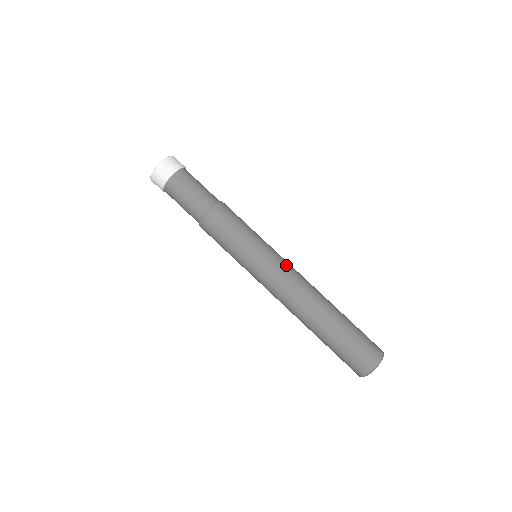
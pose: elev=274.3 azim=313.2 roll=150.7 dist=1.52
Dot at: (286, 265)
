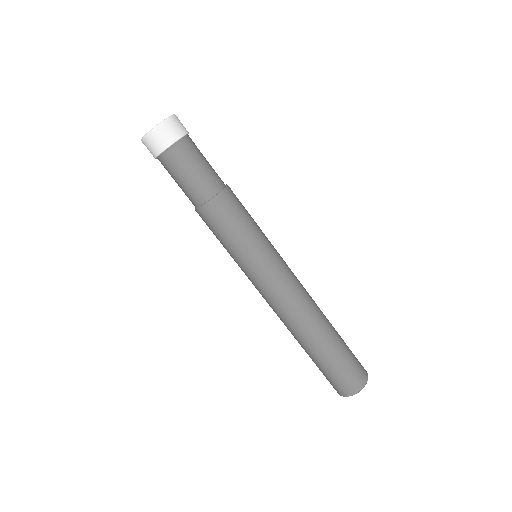
Dot at: (291, 271)
